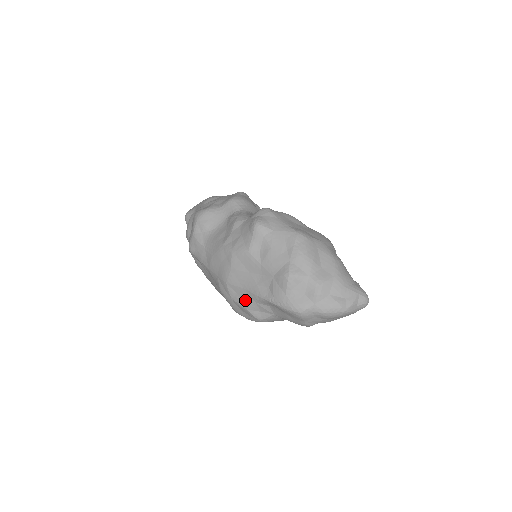
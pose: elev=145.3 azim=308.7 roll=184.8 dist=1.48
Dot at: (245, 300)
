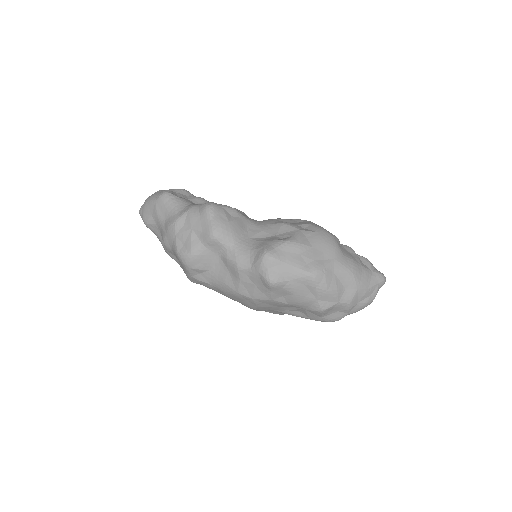
Dot at: (277, 313)
